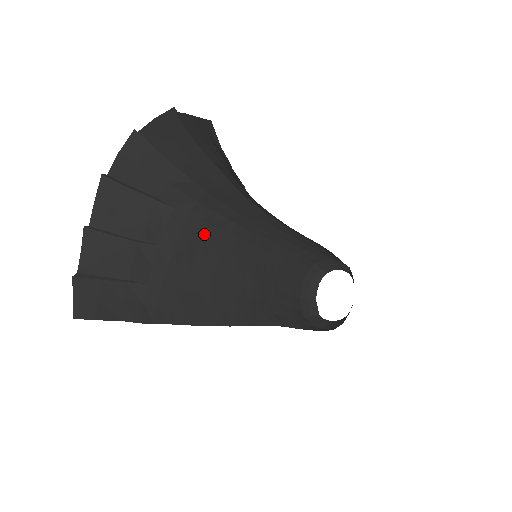
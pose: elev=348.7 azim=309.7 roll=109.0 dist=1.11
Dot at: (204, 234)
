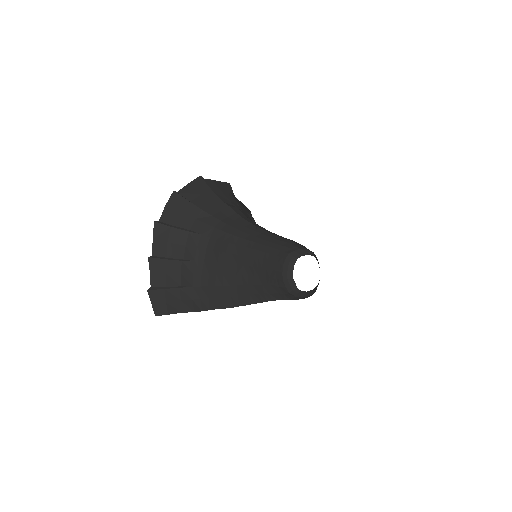
Dot at: (220, 248)
